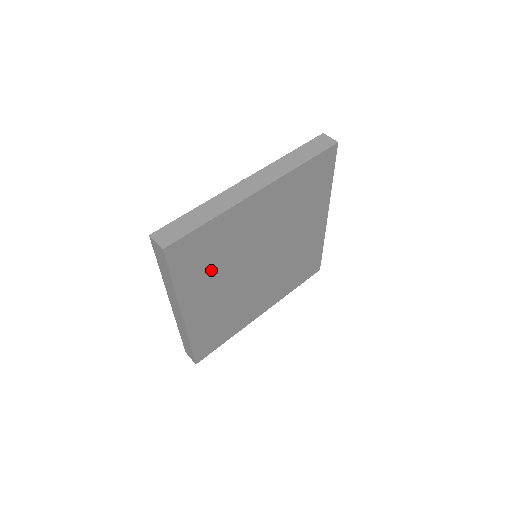
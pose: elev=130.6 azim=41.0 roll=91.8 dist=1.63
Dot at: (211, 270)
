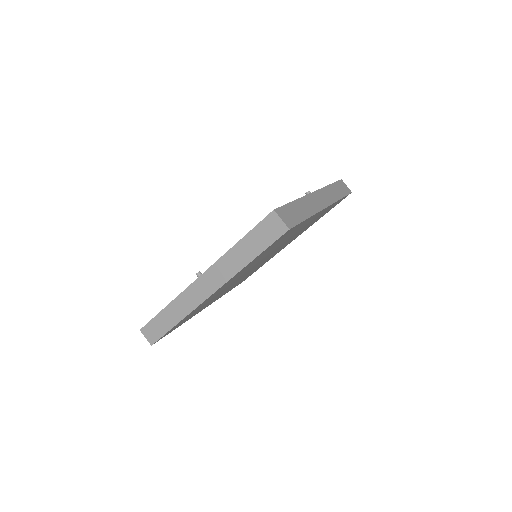
Dot at: (259, 258)
